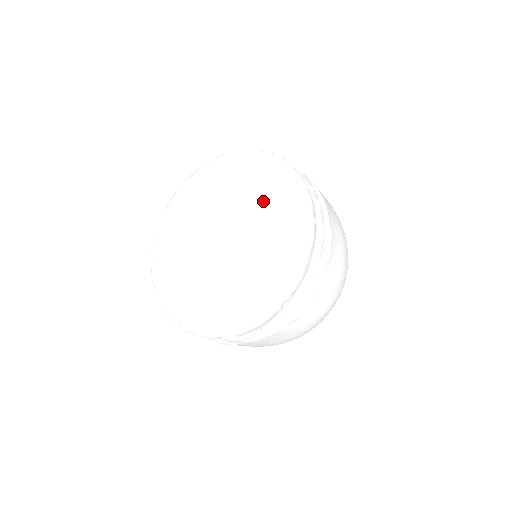
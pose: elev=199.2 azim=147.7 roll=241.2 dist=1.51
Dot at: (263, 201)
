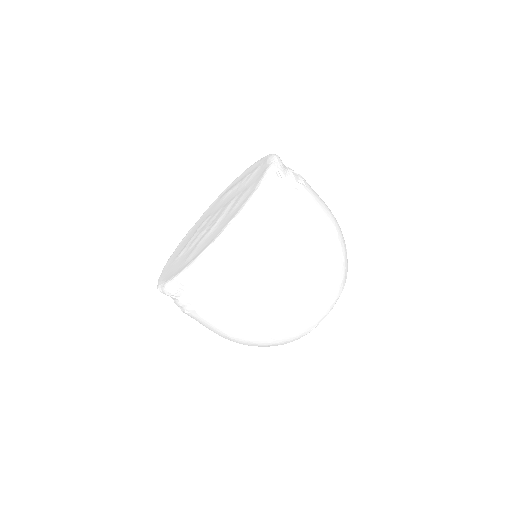
Dot at: occluded
